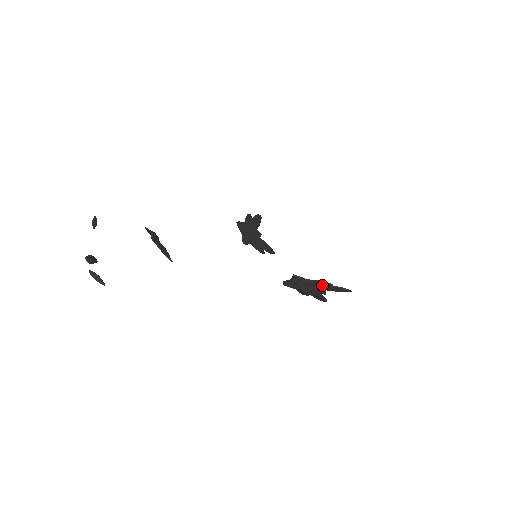
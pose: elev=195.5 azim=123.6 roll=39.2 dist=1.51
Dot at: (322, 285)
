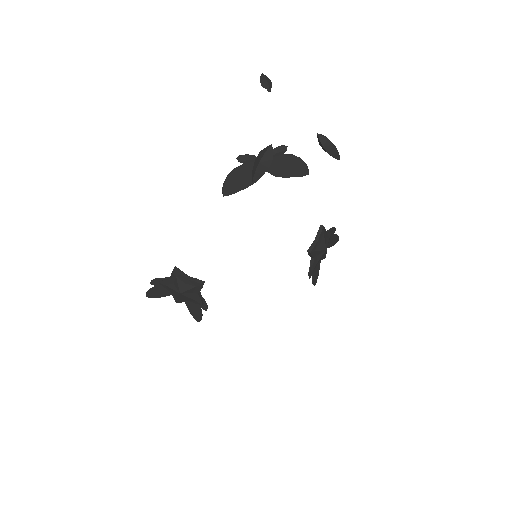
Dot at: (331, 236)
